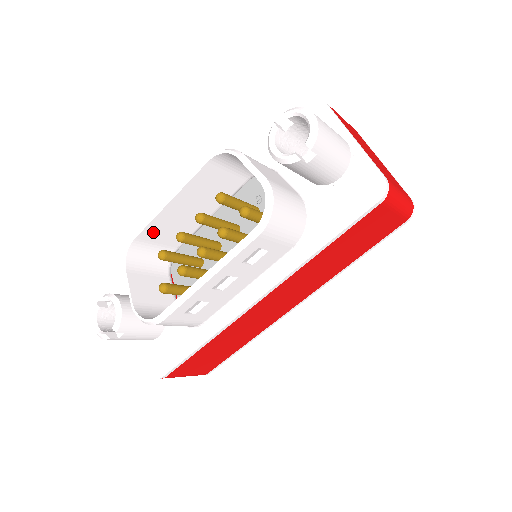
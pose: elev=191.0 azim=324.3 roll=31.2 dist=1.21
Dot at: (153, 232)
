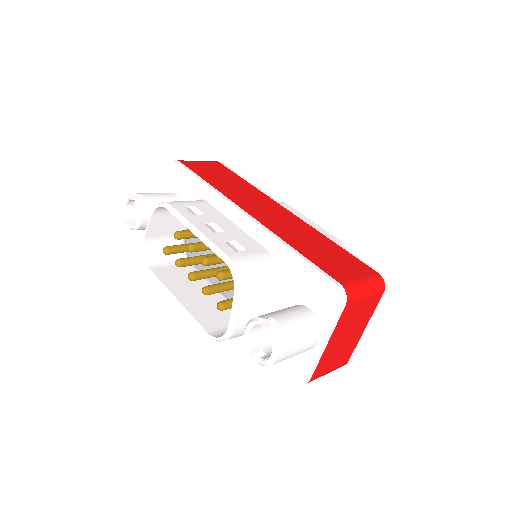
Dot at: occluded
